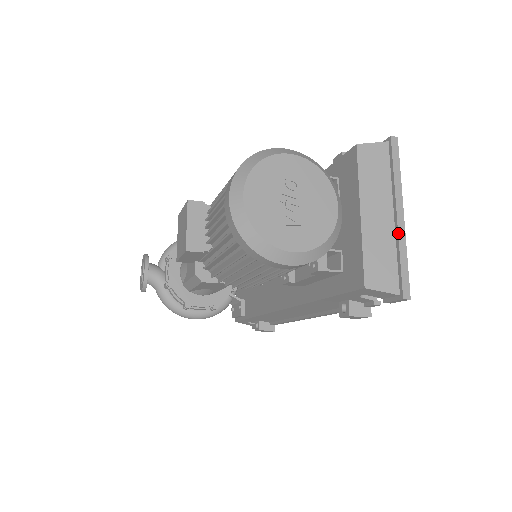
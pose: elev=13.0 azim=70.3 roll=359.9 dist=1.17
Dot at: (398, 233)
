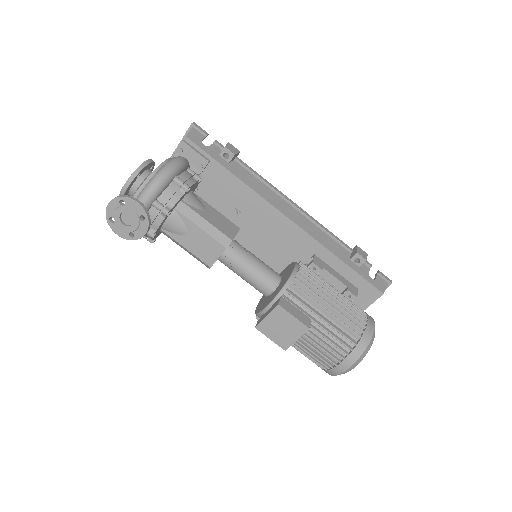
Dot at: occluded
